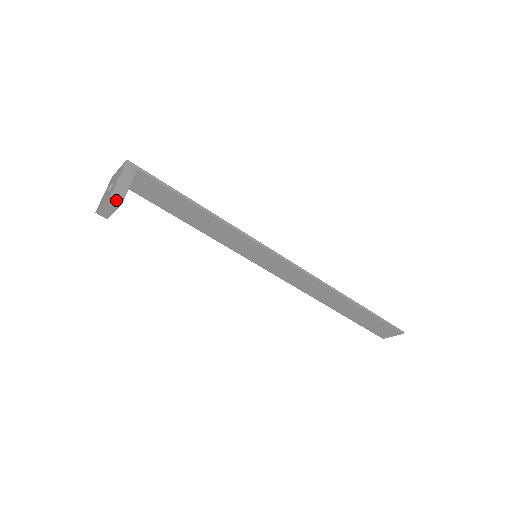
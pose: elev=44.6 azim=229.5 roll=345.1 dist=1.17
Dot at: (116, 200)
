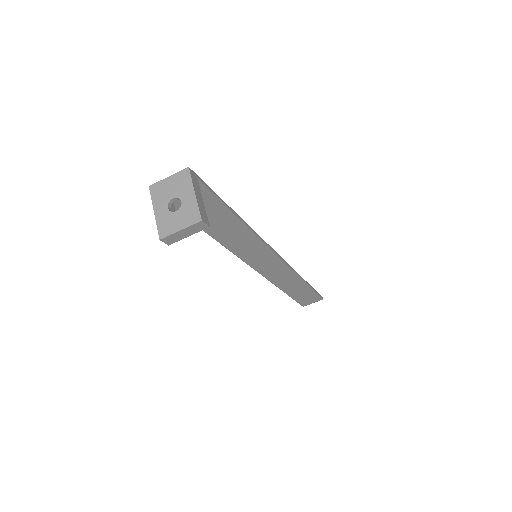
Dot at: (206, 223)
